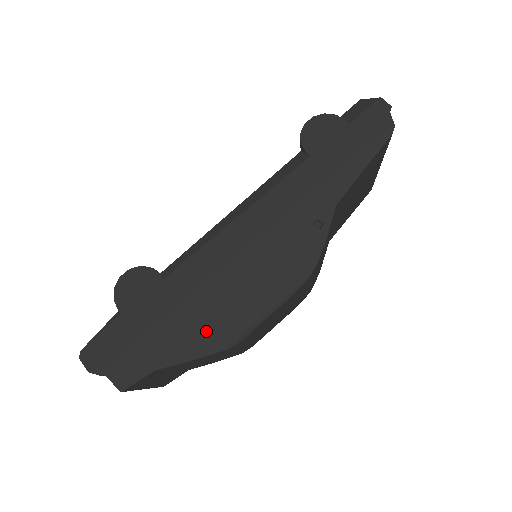
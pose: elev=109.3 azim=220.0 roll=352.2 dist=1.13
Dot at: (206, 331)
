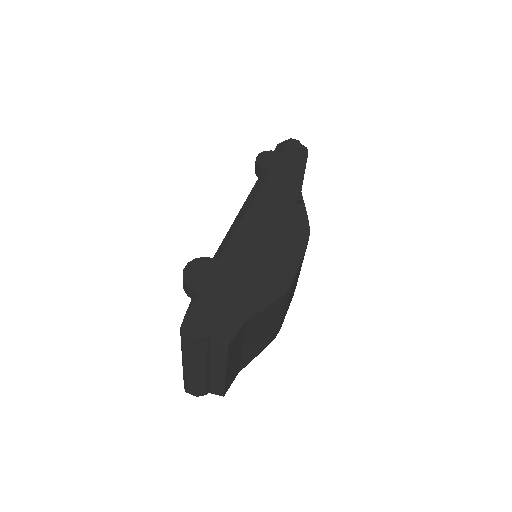
Dot at: (266, 284)
